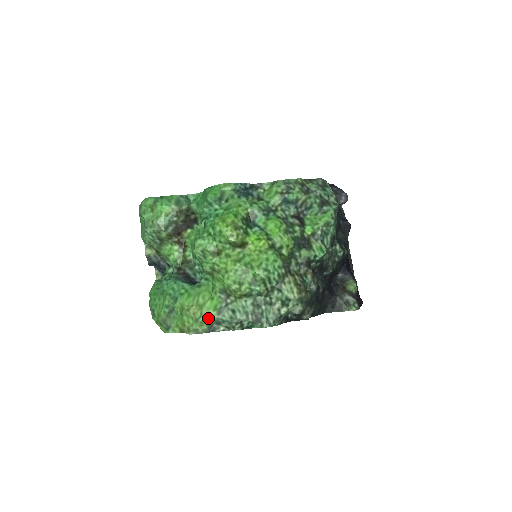
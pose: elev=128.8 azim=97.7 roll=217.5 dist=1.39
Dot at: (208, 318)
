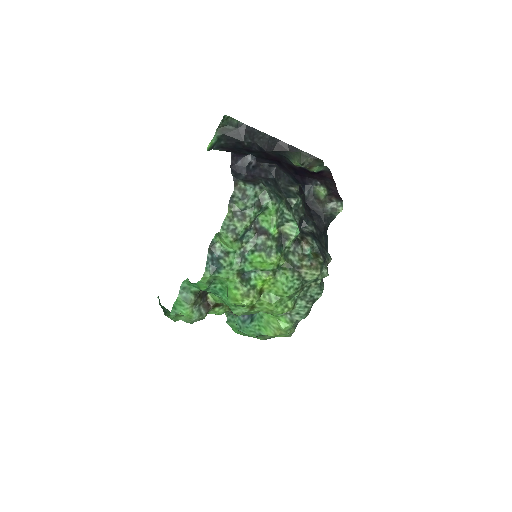
Dot at: (290, 329)
